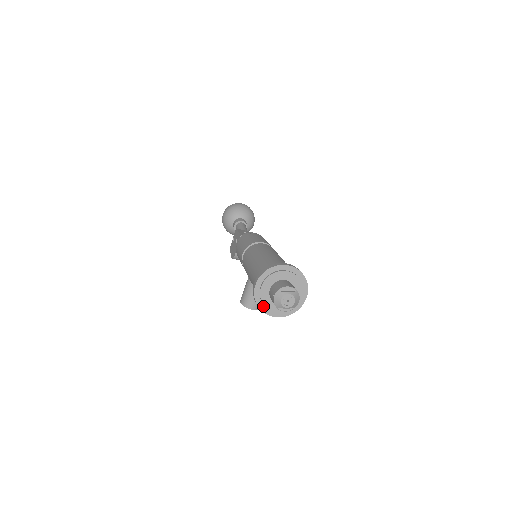
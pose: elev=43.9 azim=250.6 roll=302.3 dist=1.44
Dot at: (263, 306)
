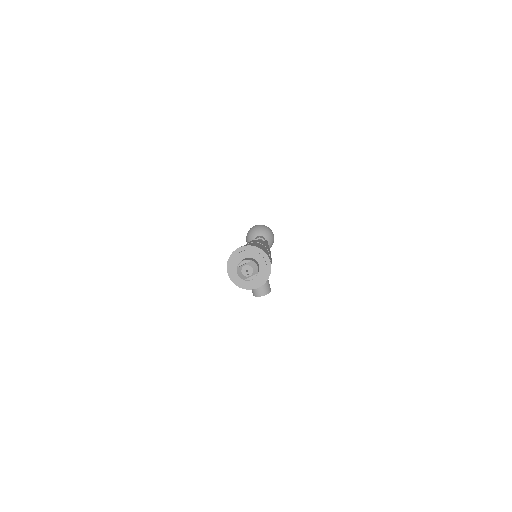
Dot at: (242, 285)
